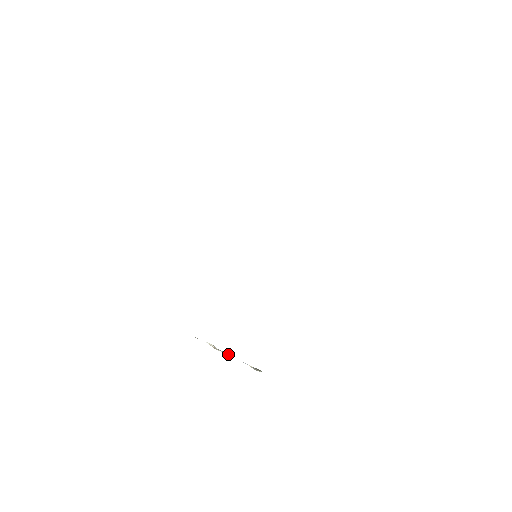
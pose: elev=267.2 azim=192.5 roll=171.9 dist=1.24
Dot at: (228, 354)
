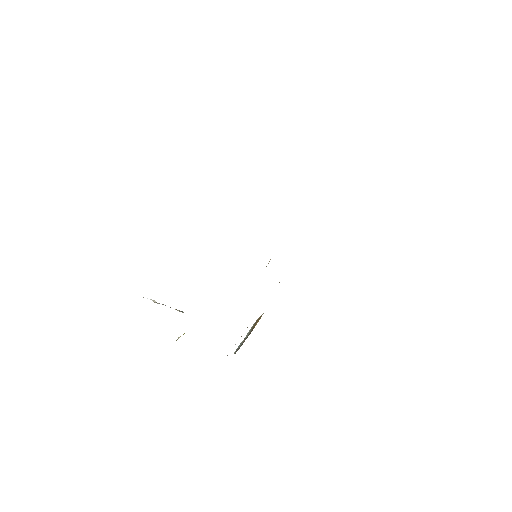
Dot at: occluded
